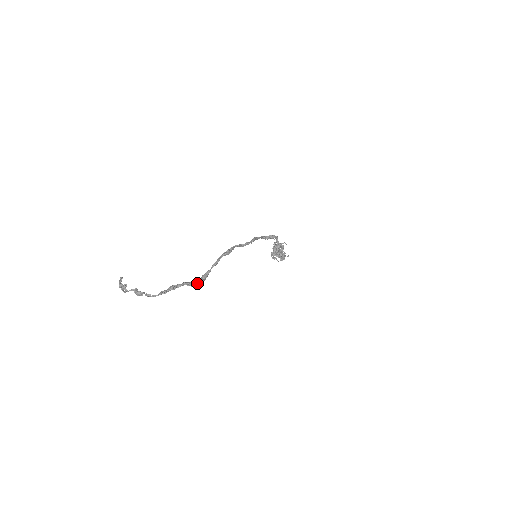
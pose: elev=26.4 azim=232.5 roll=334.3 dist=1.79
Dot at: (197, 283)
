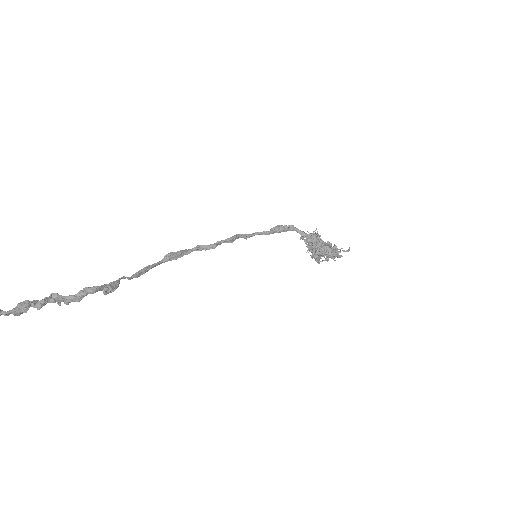
Dot at: (82, 290)
